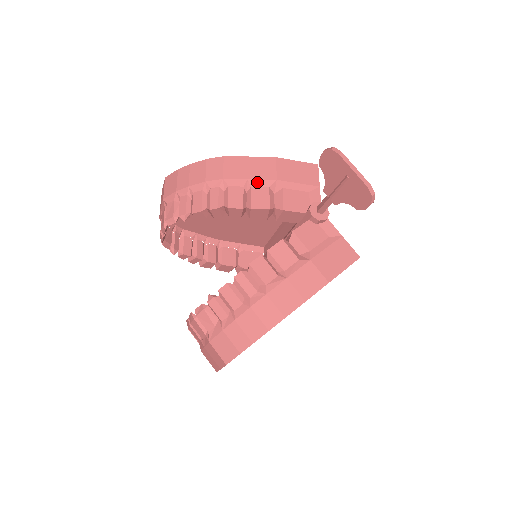
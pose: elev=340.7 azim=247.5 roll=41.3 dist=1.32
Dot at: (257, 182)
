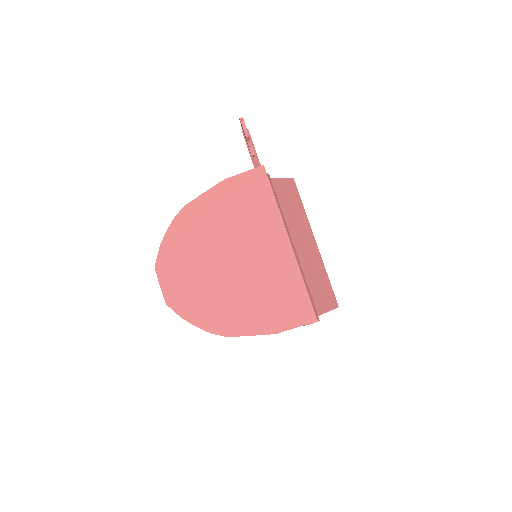
Dot at: occluded
